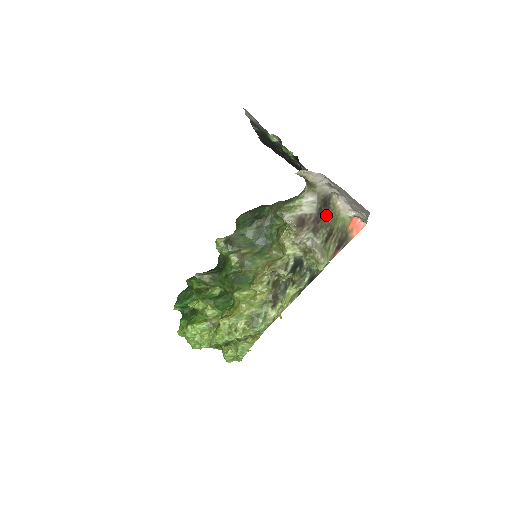
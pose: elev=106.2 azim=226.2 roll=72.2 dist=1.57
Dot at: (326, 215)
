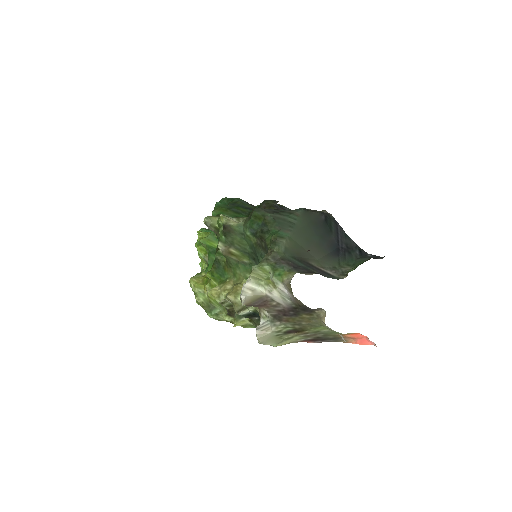
Dot at: (301, 316)
